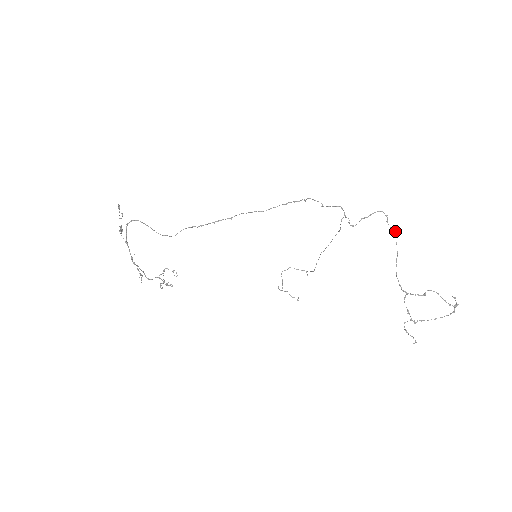
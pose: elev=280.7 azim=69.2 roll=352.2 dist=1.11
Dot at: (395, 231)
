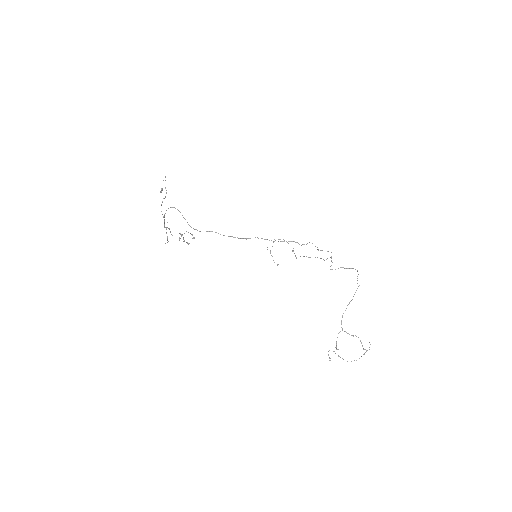
Dot at: (359, 285)
